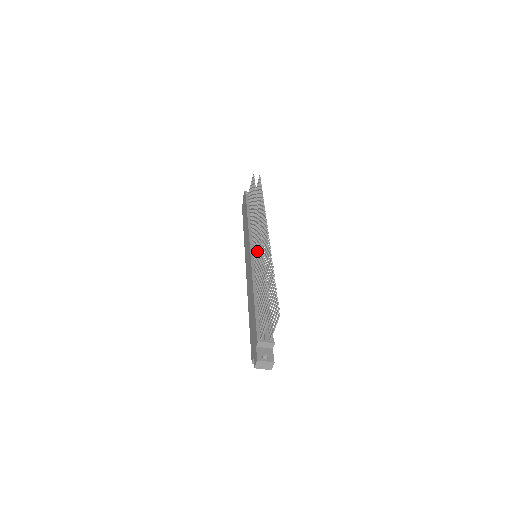
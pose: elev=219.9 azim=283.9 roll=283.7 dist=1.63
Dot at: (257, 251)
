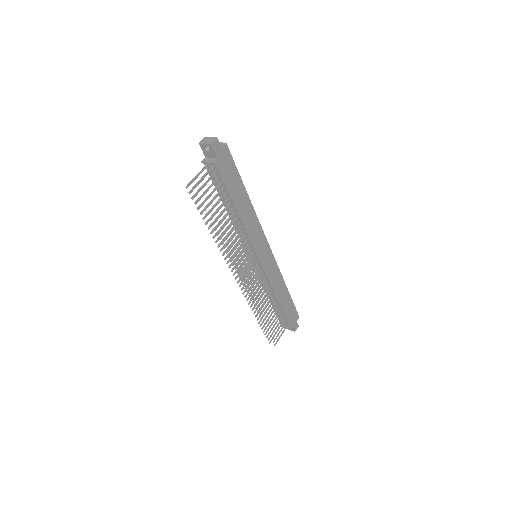
Dot at: (248, 280)
